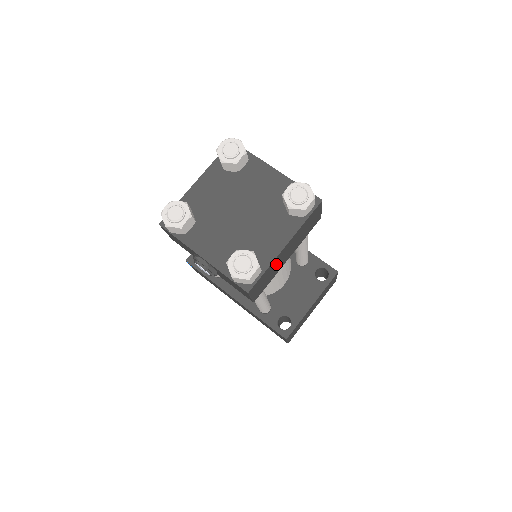
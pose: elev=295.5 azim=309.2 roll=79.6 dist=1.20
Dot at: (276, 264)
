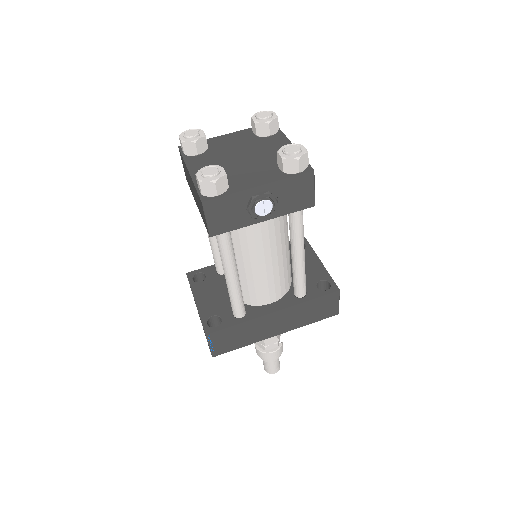
Dot at: occluded
